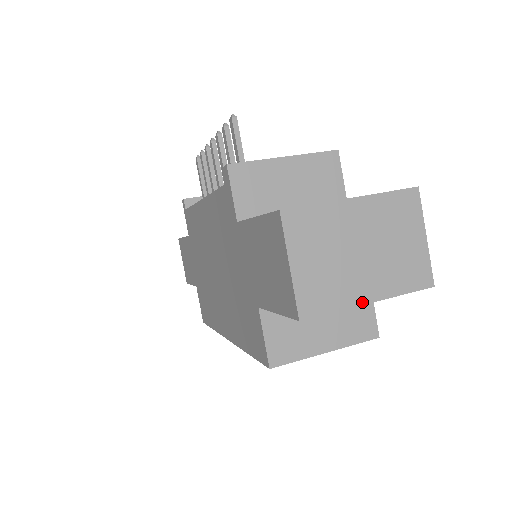
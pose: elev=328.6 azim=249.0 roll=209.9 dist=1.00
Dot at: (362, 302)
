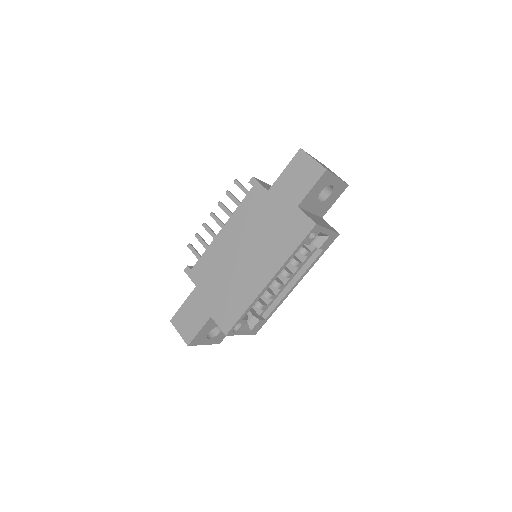
Dot at: (336, 176)
